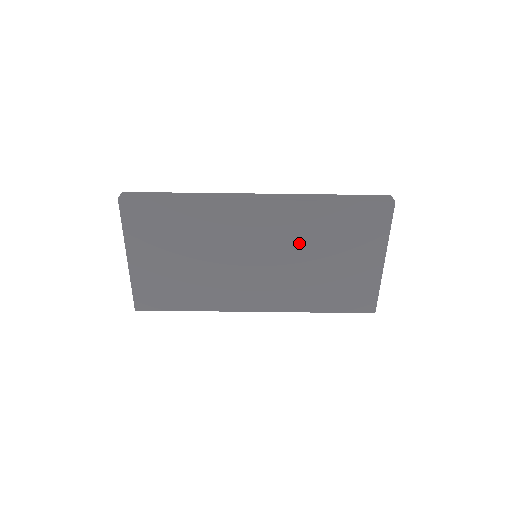
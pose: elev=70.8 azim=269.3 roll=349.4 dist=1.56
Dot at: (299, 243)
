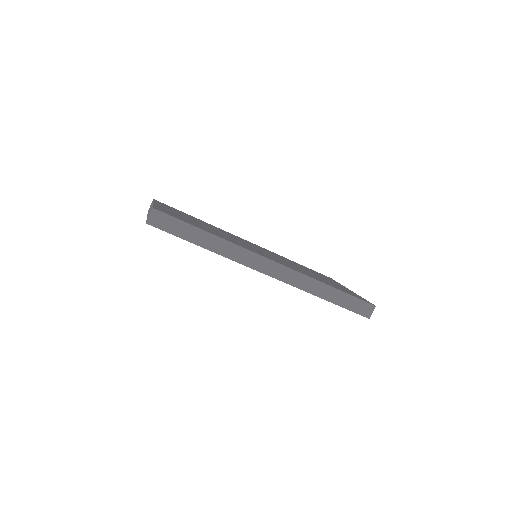
Dot at: occluded
